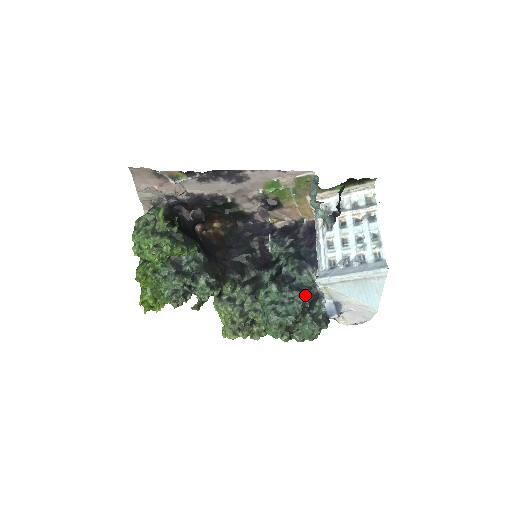
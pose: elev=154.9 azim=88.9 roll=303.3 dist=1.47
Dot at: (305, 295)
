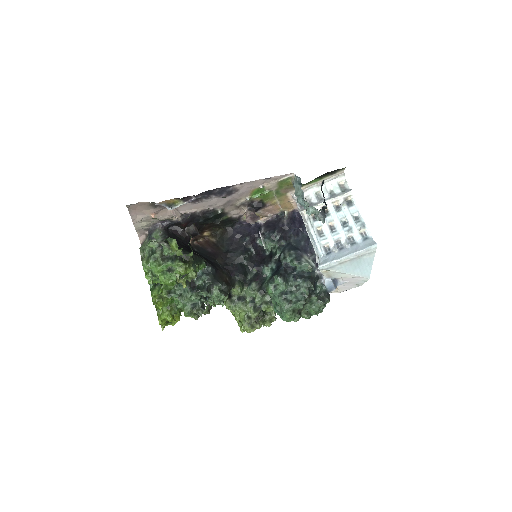
Dot at: (308, 280)
